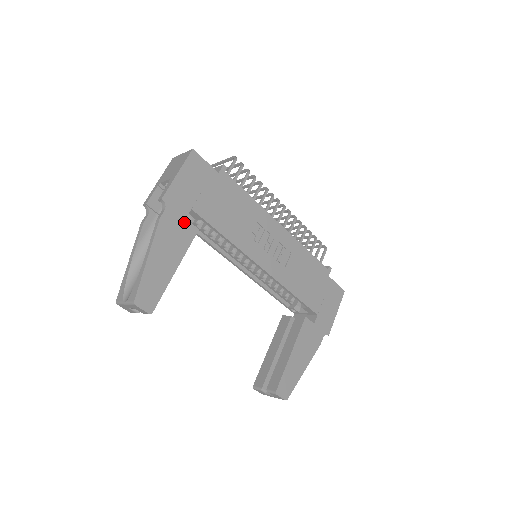
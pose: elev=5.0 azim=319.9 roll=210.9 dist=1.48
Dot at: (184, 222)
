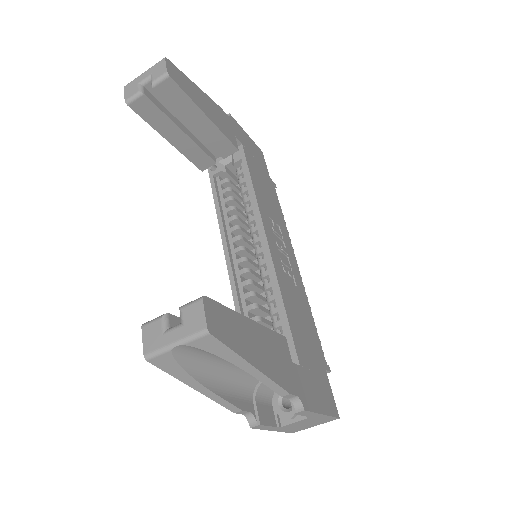
Dot at: (233, 134)
